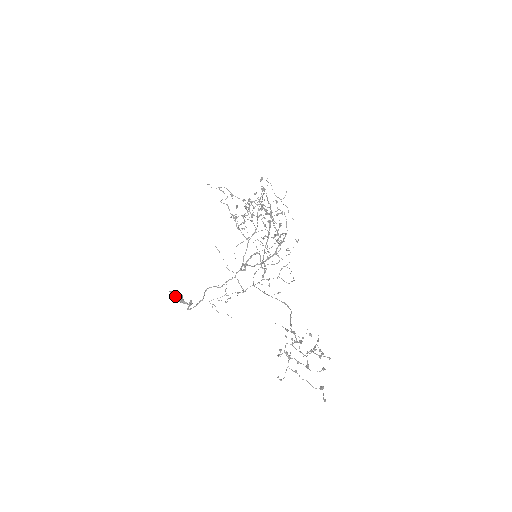
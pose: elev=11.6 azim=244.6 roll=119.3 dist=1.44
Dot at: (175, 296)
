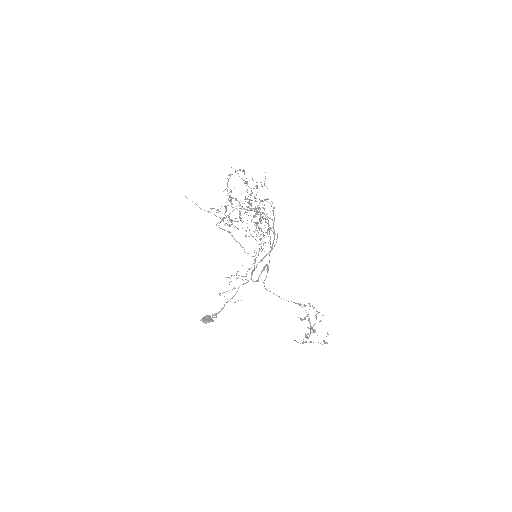
Dot at: occluded
